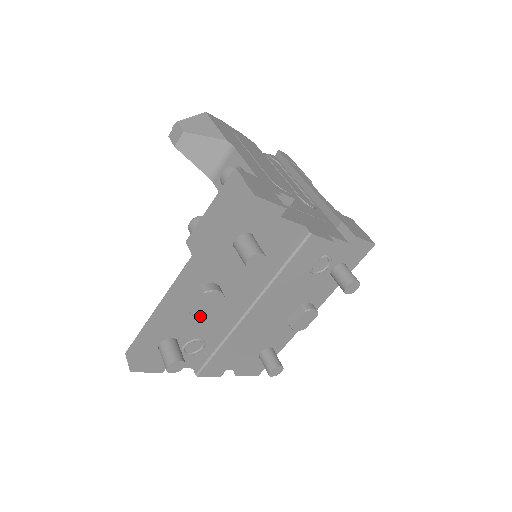
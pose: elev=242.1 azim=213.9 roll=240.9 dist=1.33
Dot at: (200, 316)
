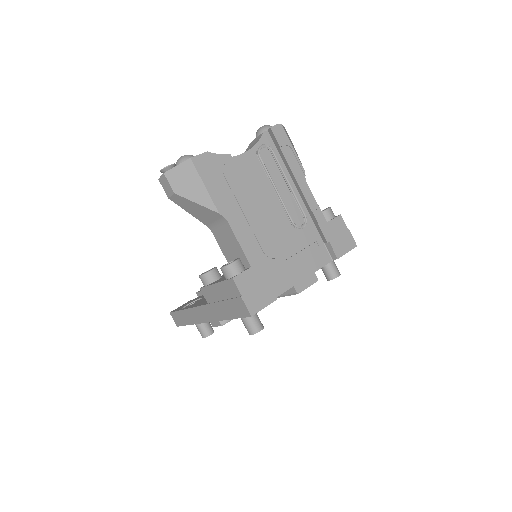
Dot at: occluded
